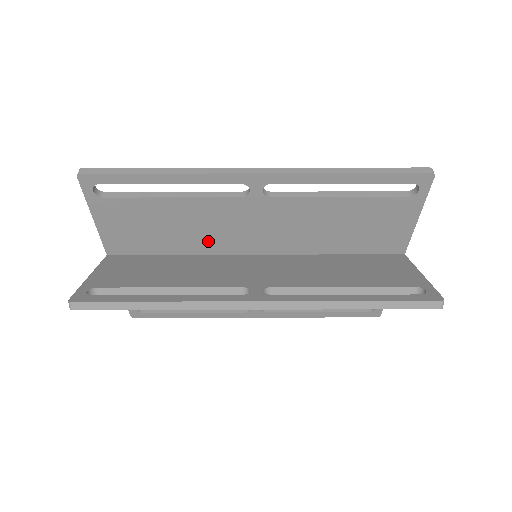
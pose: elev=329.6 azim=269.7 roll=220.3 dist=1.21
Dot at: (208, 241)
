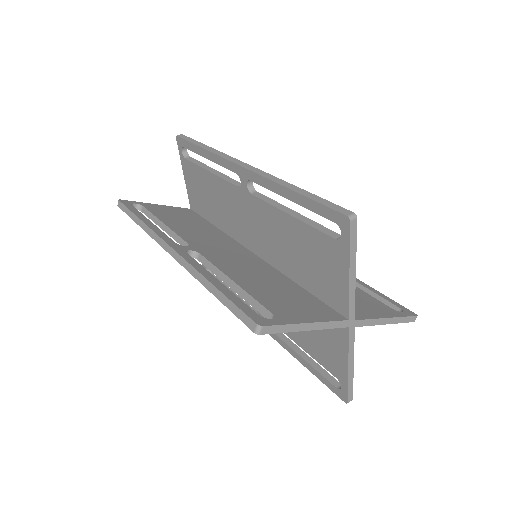
Dot at: (228, 222)
